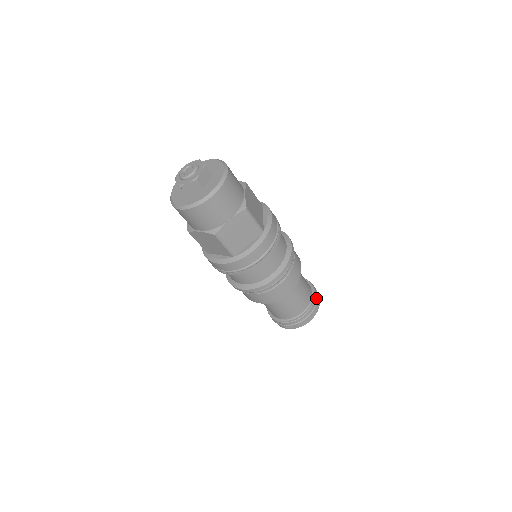
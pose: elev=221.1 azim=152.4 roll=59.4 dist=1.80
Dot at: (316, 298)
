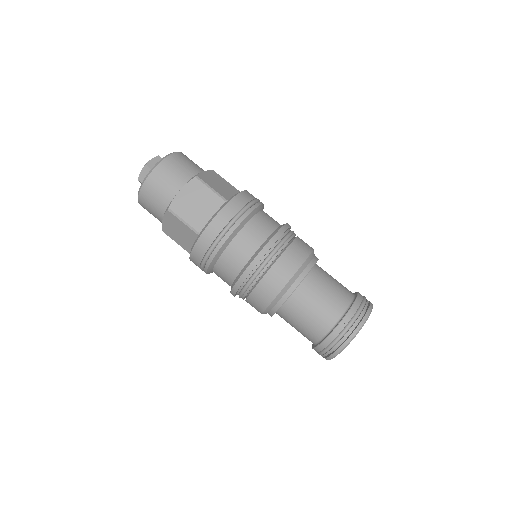
Dot at: (360, 302)
